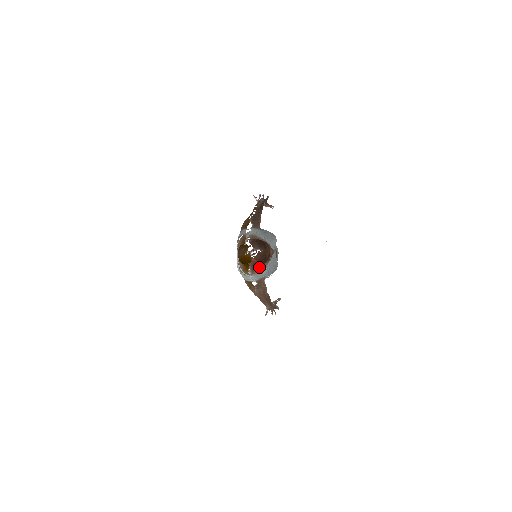
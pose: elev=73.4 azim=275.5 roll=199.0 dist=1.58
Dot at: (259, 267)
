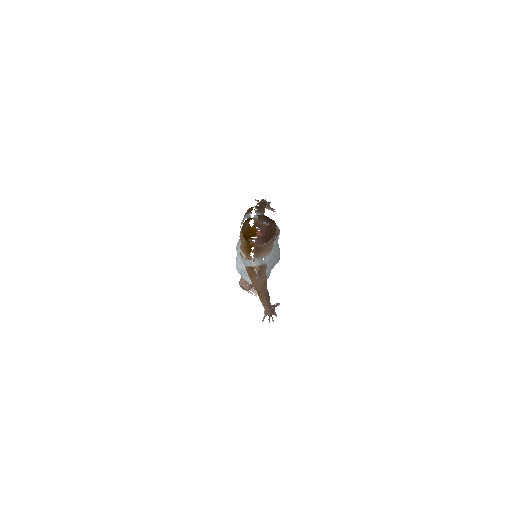
Dot at: (262, 252)
